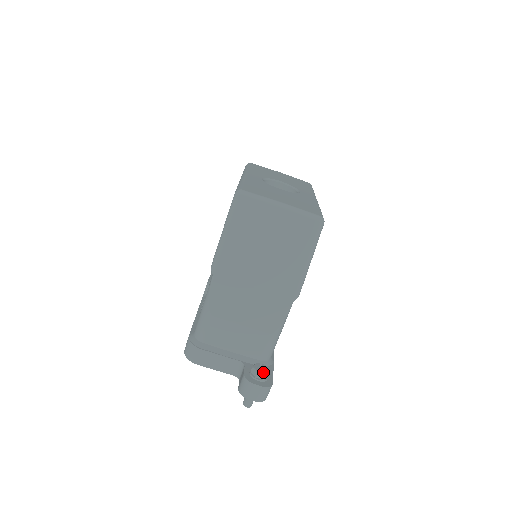
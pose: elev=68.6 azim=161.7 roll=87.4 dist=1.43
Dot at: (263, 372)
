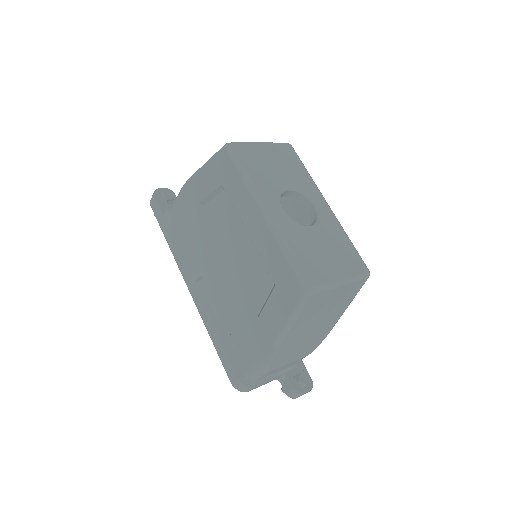
Dot at: (308, 381)
